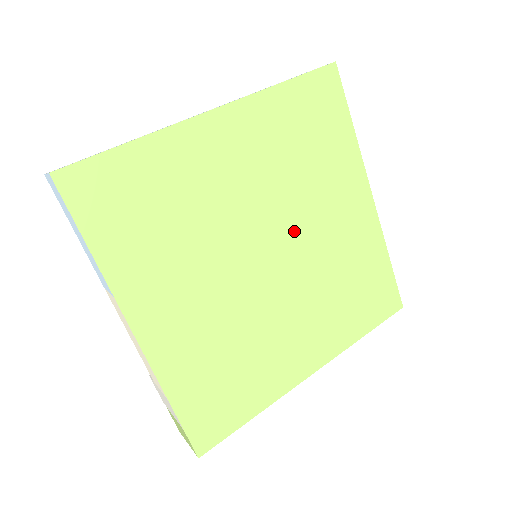
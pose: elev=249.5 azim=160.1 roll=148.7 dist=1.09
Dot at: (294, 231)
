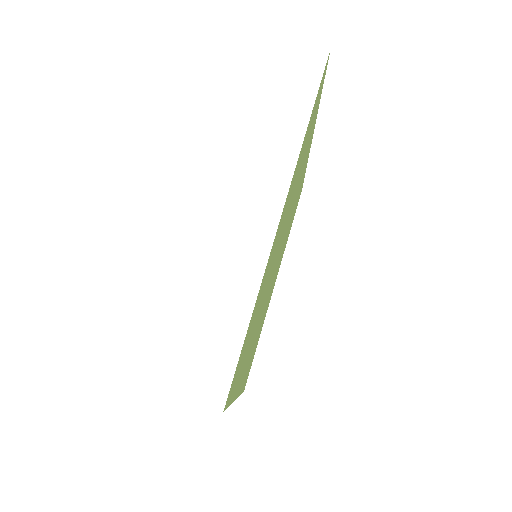
Dot at: occluded
